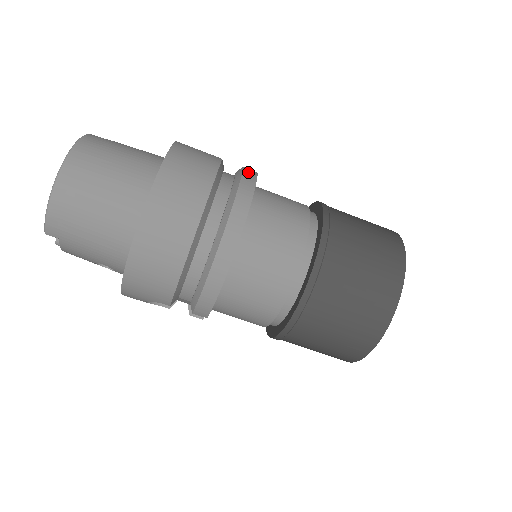
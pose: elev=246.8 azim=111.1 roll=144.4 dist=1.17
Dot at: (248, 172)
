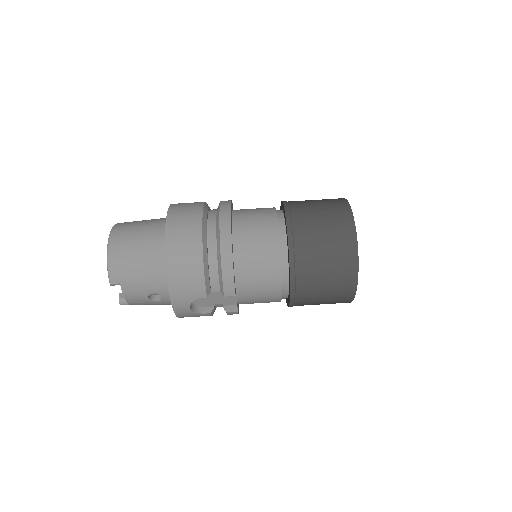
Dot at: occluded
